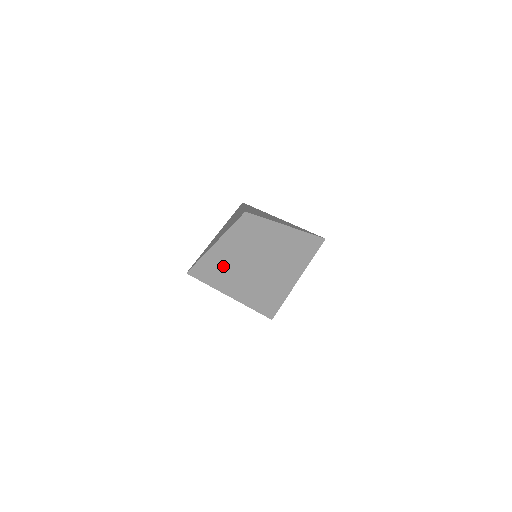
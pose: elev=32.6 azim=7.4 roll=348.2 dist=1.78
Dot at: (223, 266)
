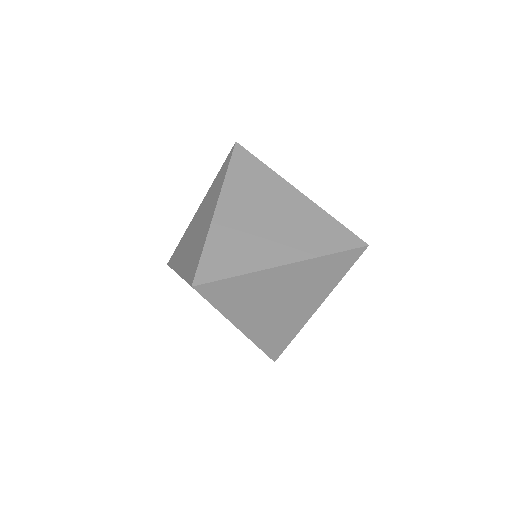
Dot at: occluded
